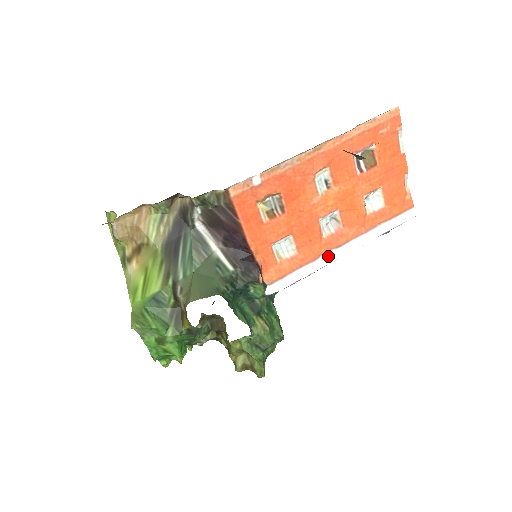
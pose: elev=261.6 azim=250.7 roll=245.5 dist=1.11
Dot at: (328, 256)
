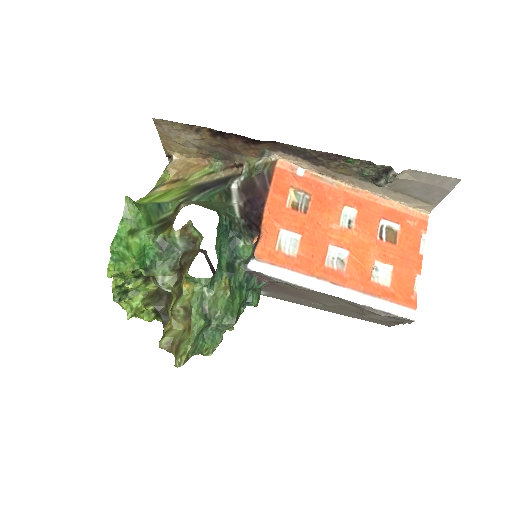
Dot at: (320, 283)
